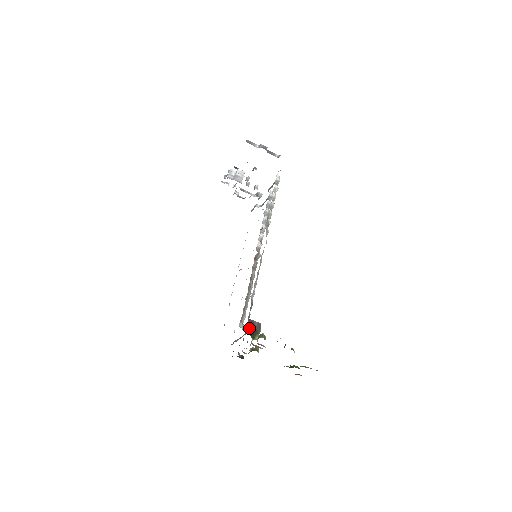
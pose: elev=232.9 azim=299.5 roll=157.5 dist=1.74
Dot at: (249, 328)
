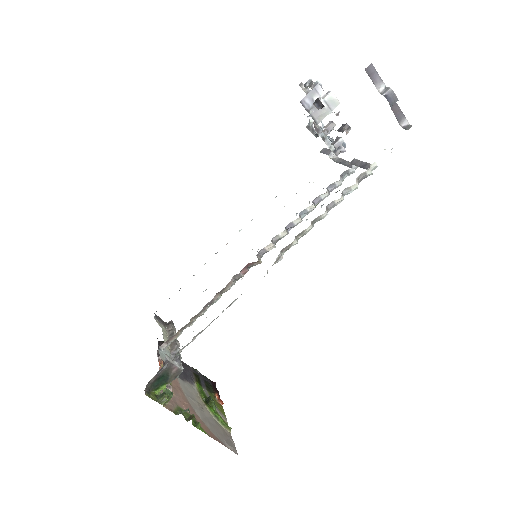
Dot at: (156, 377)
